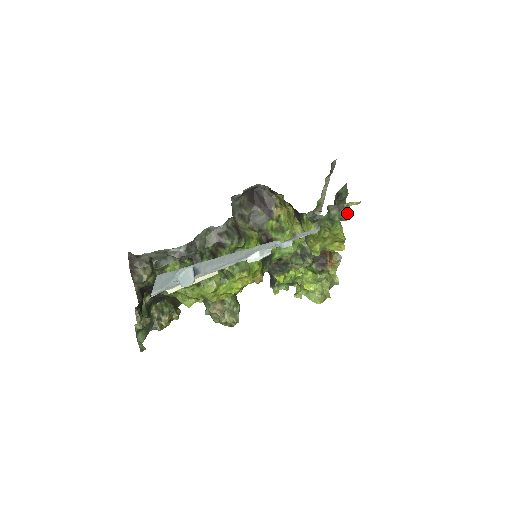
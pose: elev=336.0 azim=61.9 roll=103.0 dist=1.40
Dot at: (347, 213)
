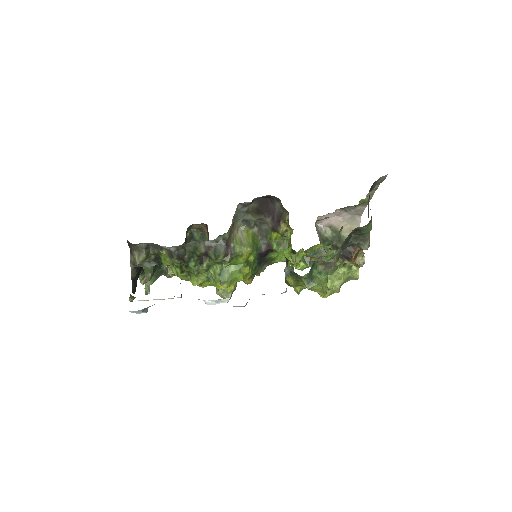
Dot at: (364, 246)
